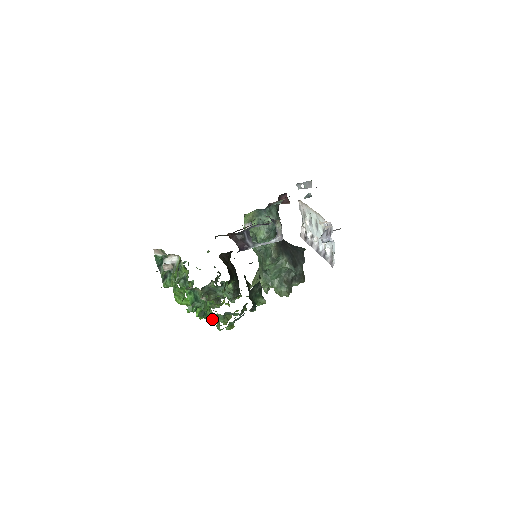
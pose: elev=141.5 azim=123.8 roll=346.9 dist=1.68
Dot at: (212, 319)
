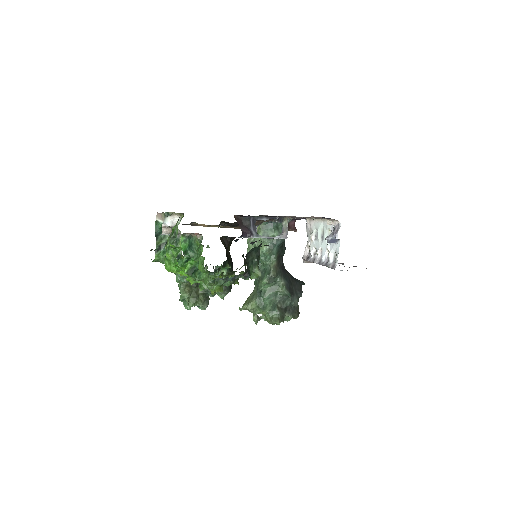
Dot at: (201, 274)
